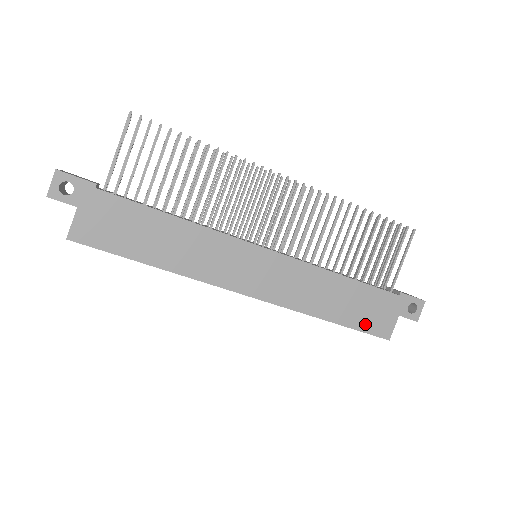
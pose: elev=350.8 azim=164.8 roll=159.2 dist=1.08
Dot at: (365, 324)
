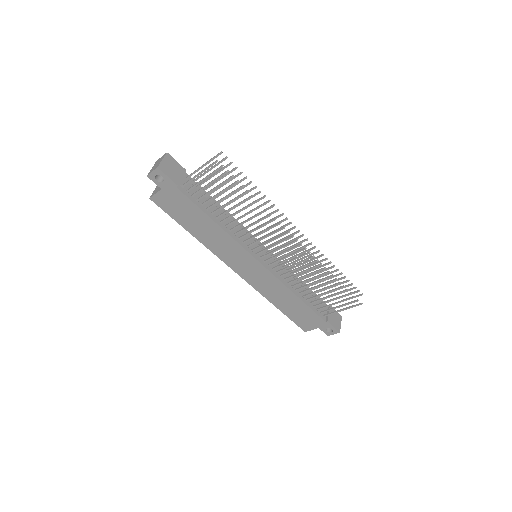
Dot at: (296, 319)
